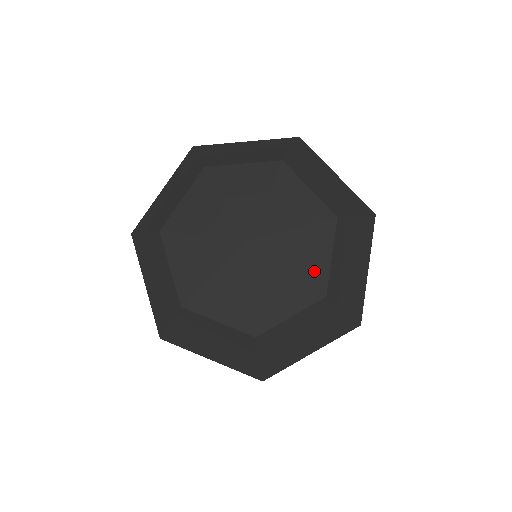
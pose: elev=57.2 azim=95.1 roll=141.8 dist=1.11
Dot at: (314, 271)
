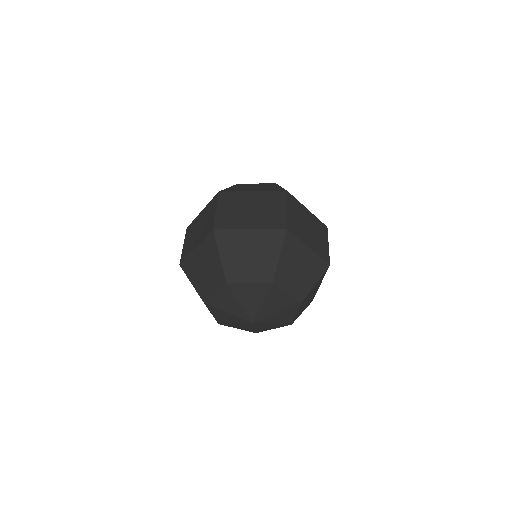
Dot at: (286, 320)
